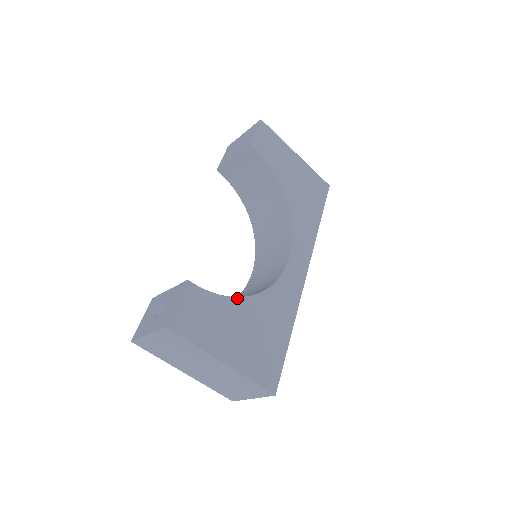
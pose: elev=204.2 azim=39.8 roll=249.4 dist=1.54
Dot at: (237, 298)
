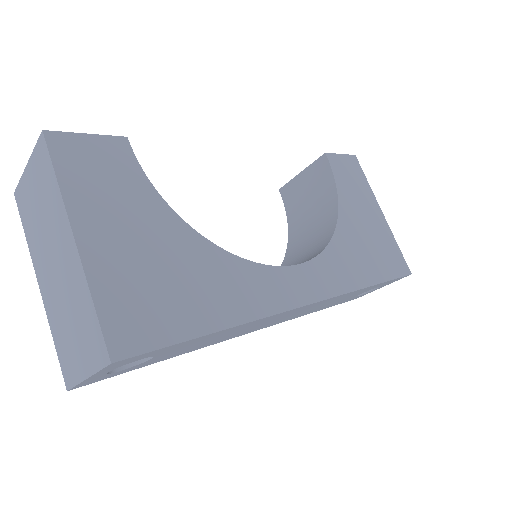
Dot at: (176, 214)
